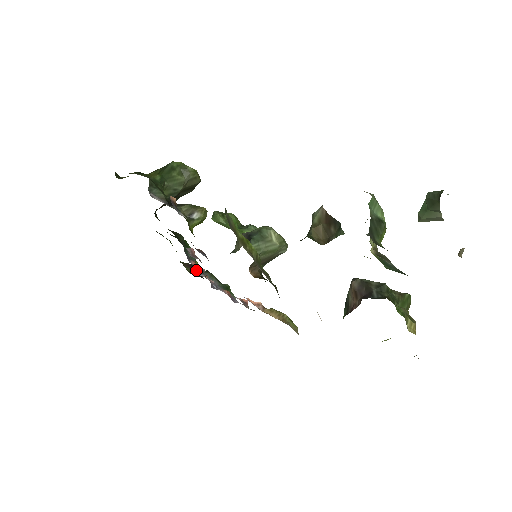
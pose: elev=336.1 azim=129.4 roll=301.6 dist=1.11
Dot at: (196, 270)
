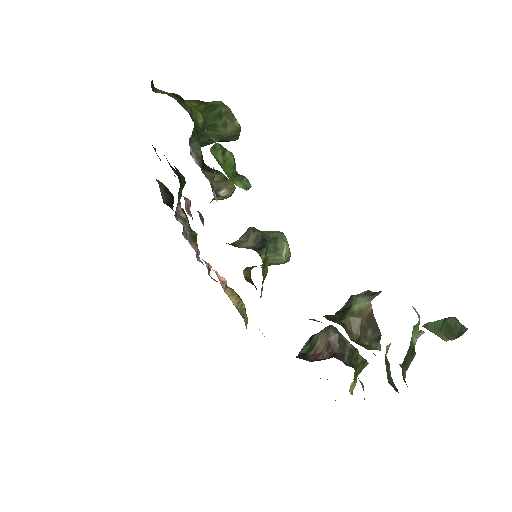
Dot at: (176, 212)
